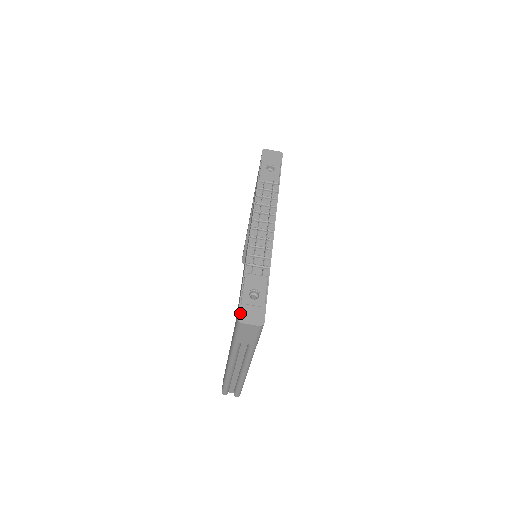
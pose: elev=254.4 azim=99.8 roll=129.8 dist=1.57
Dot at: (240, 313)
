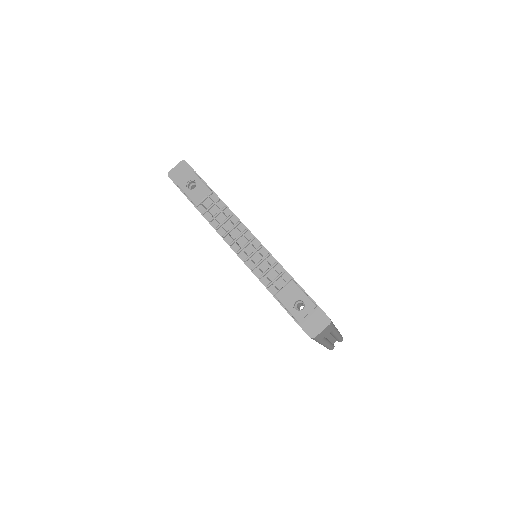
Dot at: (306, 331)
